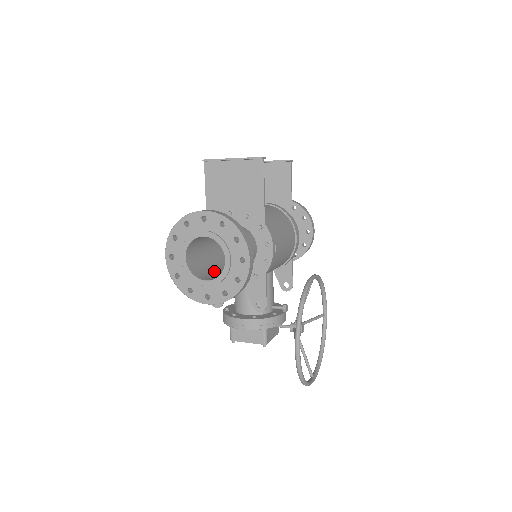
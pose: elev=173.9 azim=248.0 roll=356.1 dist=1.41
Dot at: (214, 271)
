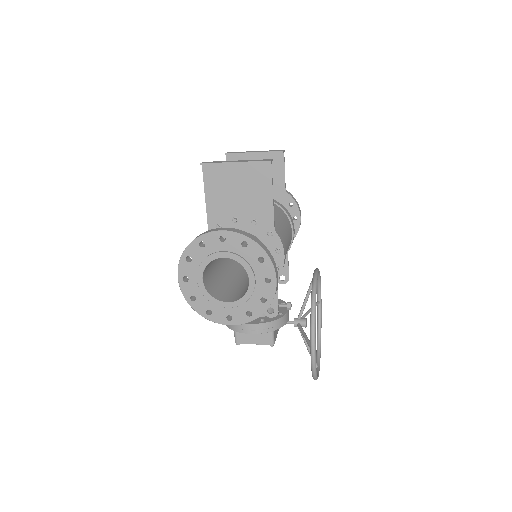
Dot at: (227, 286)
